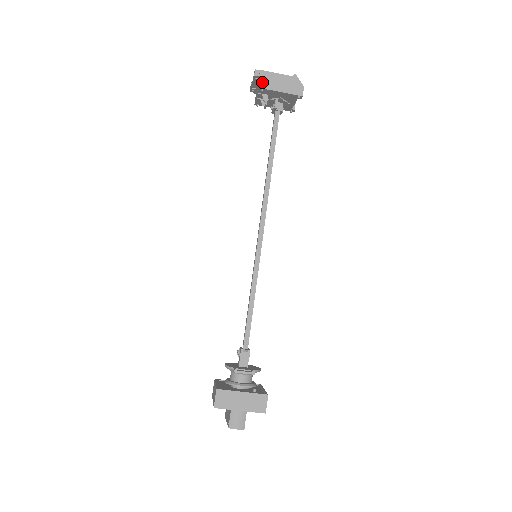
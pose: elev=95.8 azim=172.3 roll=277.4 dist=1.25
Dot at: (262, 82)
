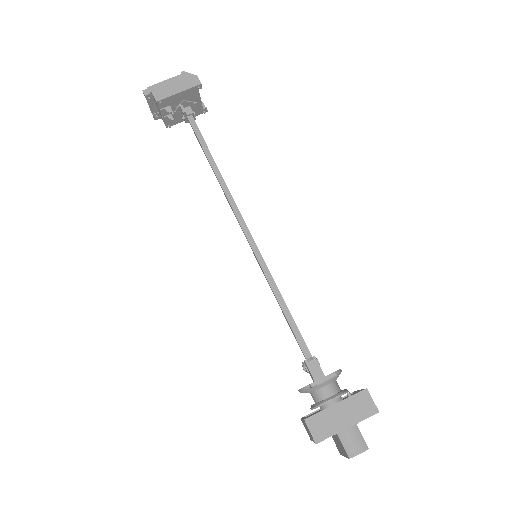
Dot at: (155, 96)
